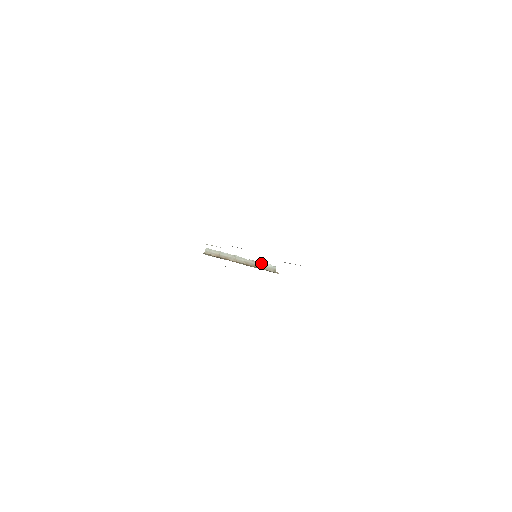
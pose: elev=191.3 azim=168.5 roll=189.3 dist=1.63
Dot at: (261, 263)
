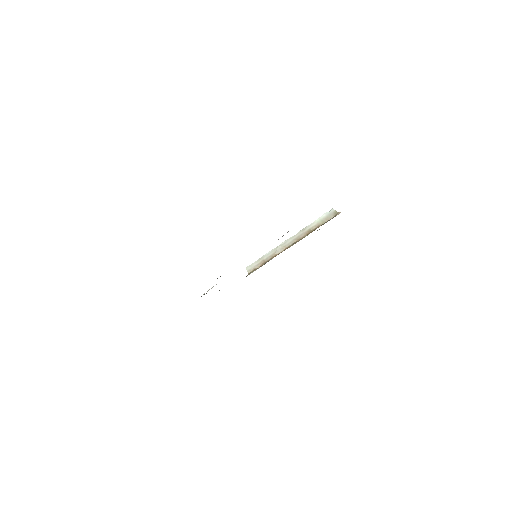
Dot at: (314, 222)
